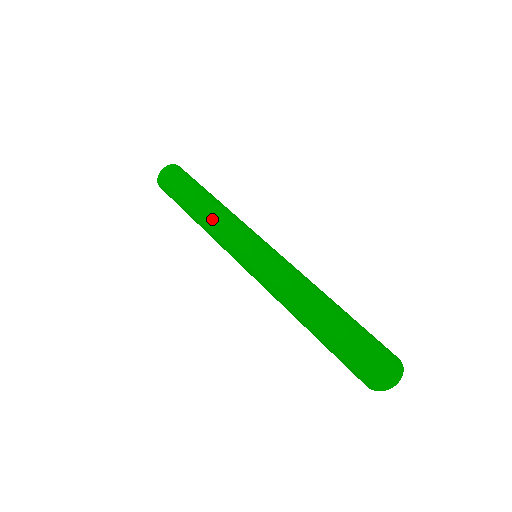
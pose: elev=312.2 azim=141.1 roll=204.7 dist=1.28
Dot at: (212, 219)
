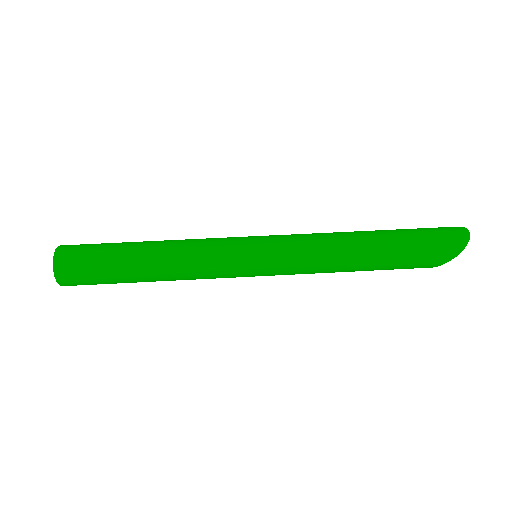
Dot at: (183, 248)
